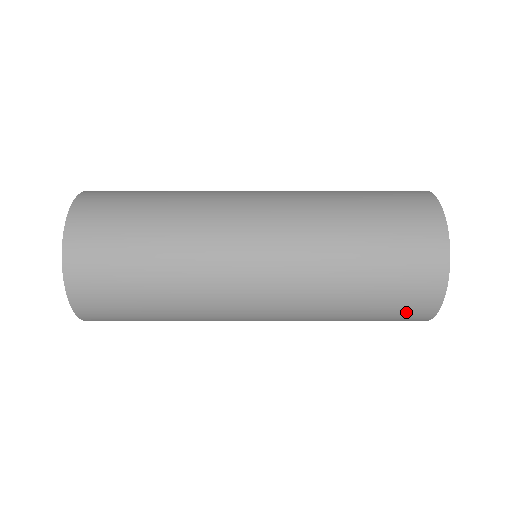
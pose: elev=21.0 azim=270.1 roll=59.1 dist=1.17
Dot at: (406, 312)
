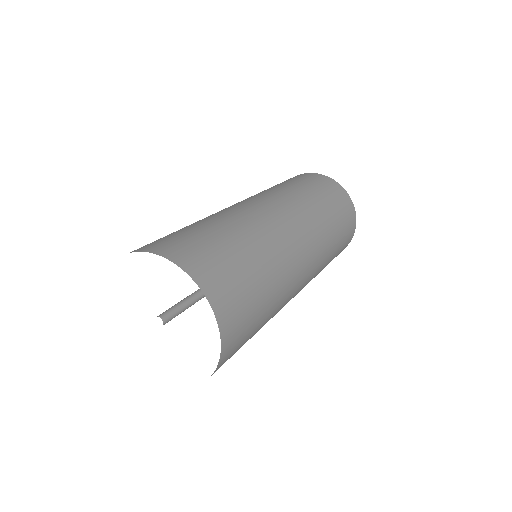
Dot at: occluded
